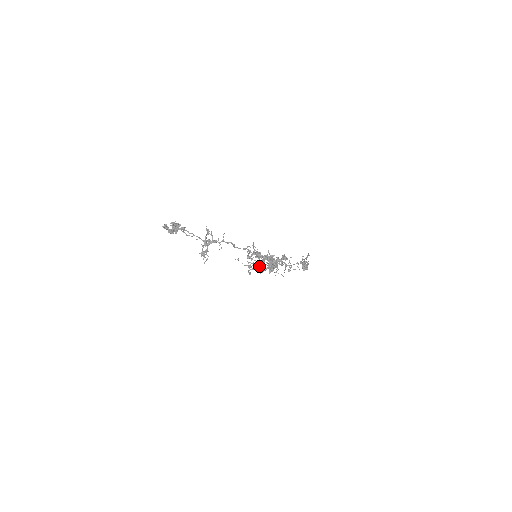
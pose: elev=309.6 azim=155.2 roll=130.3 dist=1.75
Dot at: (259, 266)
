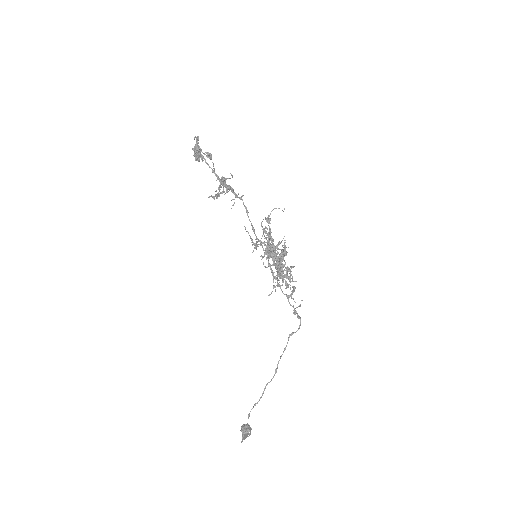
Dot at: occluded
